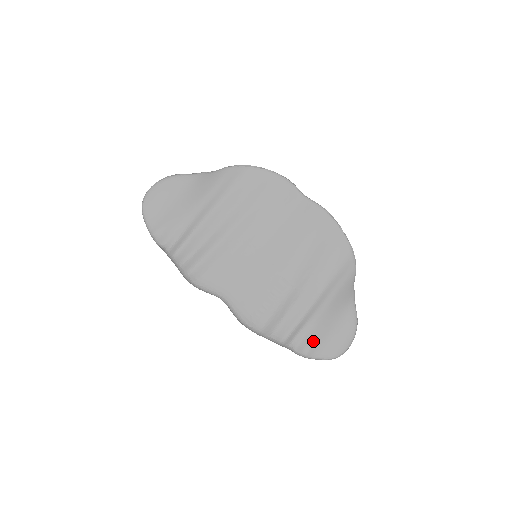
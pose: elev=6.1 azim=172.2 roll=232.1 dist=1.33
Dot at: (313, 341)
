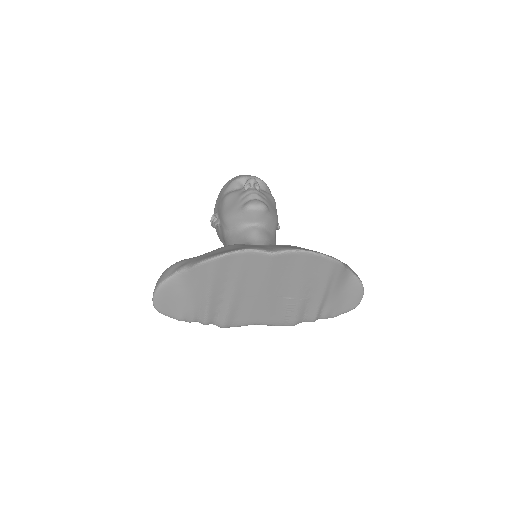
Dot at: (334, 310)
